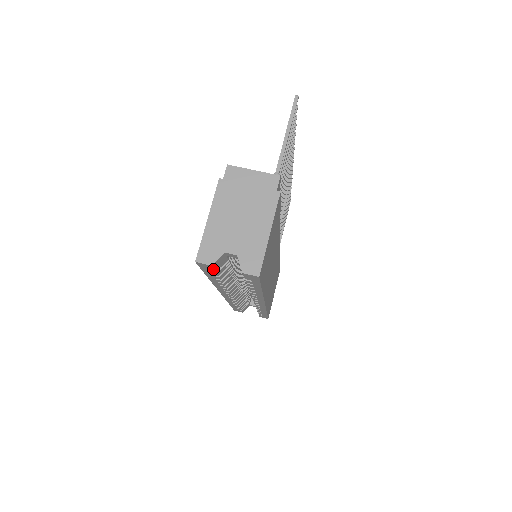
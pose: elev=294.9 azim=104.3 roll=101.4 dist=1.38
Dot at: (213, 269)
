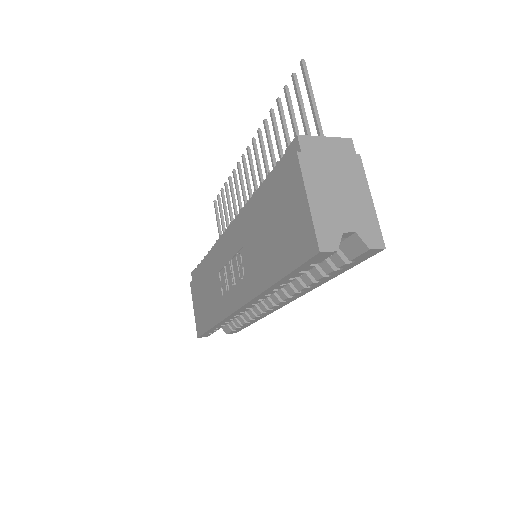
Dot at: (325, 258)
